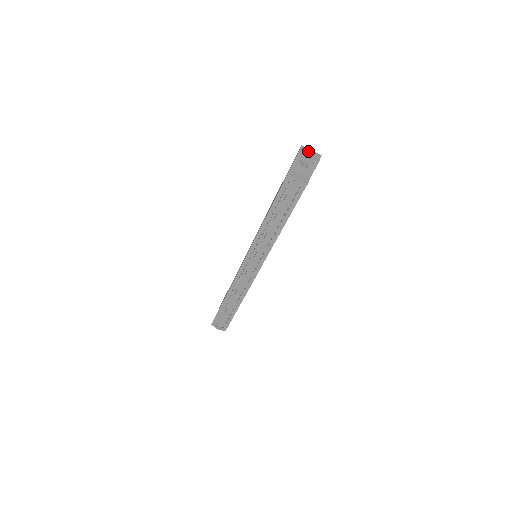
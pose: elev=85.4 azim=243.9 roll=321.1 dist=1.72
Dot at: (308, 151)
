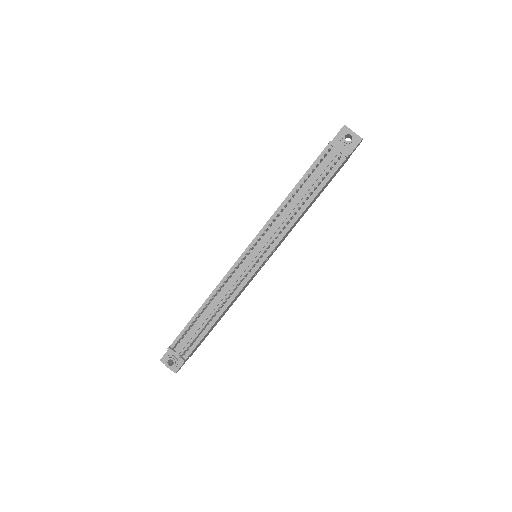
Dot at: occluded
